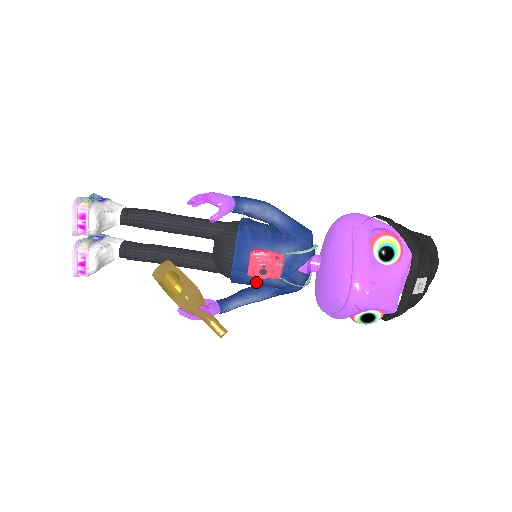
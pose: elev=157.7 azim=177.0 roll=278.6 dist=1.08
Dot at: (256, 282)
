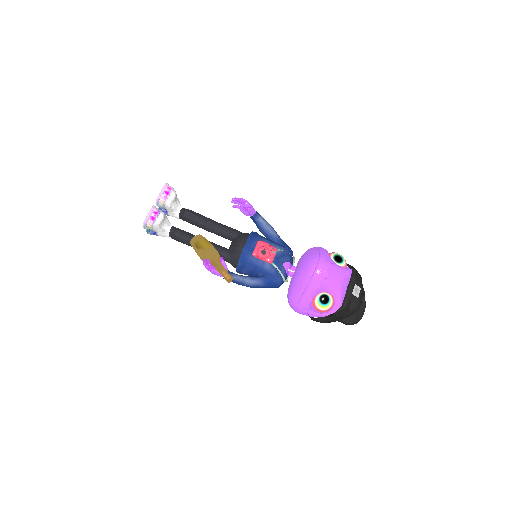
Dot at: (255, 264)
